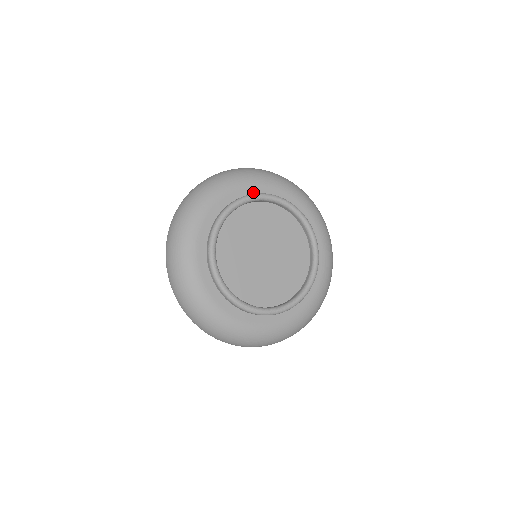
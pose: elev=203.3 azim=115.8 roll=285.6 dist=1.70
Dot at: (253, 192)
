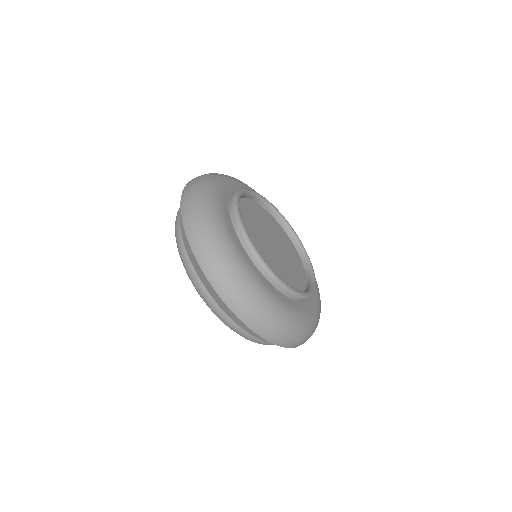
Dot at: occluded
